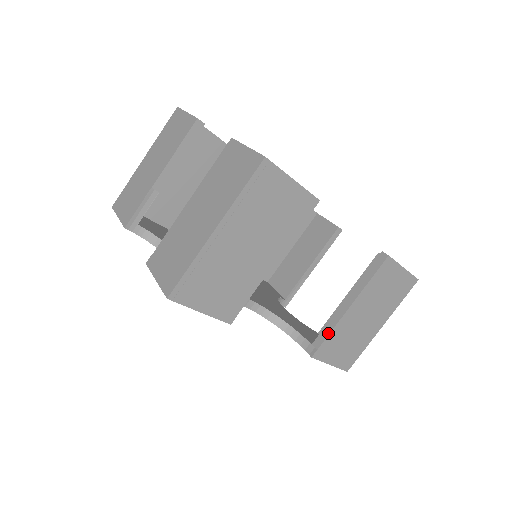
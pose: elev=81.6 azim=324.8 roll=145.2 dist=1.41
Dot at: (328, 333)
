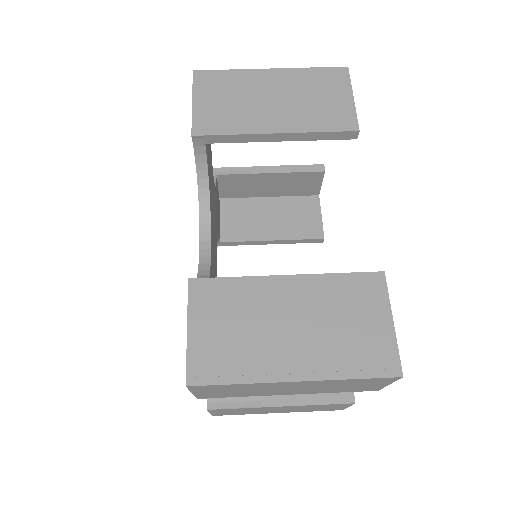
Dot at: (235, 277)
